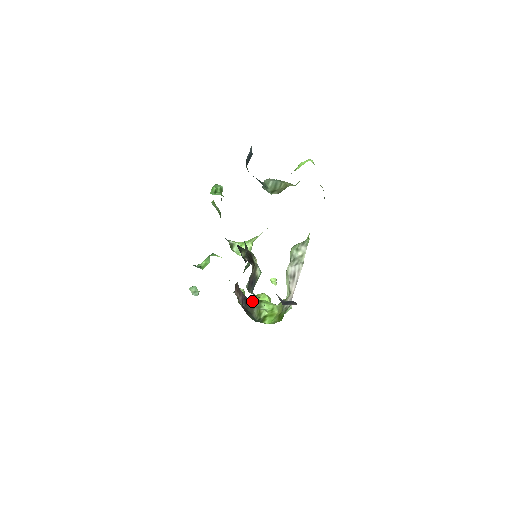
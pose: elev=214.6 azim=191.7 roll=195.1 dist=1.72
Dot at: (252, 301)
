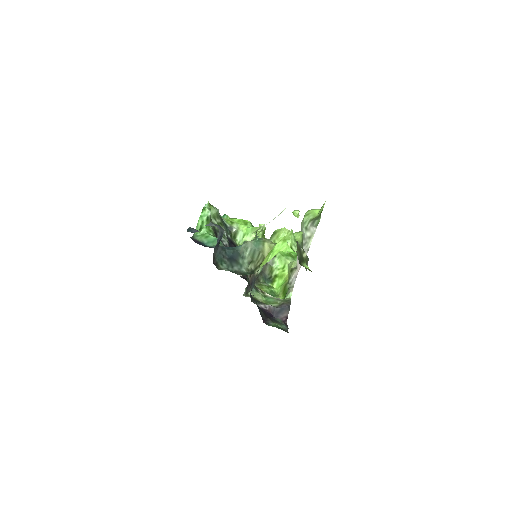
Dot at: occluded
